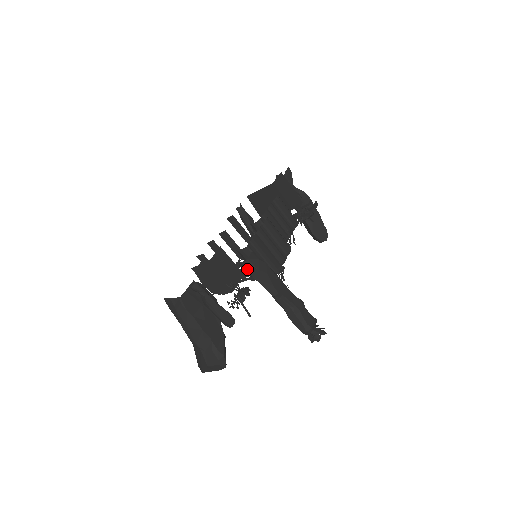
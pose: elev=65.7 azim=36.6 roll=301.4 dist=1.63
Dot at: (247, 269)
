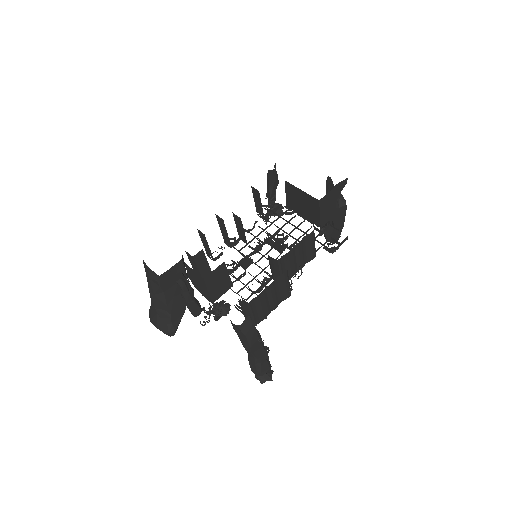
Dot at: (235, 328)
